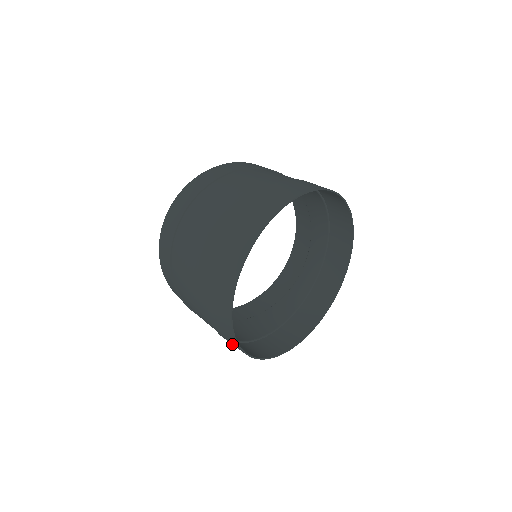
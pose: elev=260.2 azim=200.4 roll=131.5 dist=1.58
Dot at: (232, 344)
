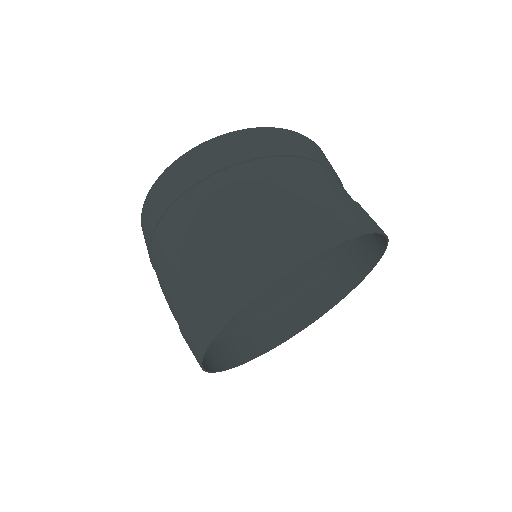
Dot at: (212, 354)
